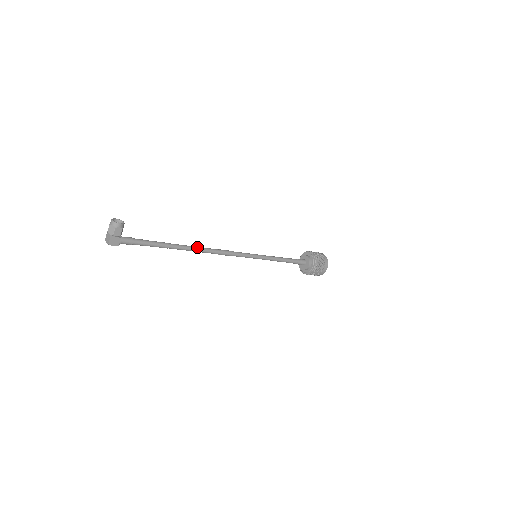
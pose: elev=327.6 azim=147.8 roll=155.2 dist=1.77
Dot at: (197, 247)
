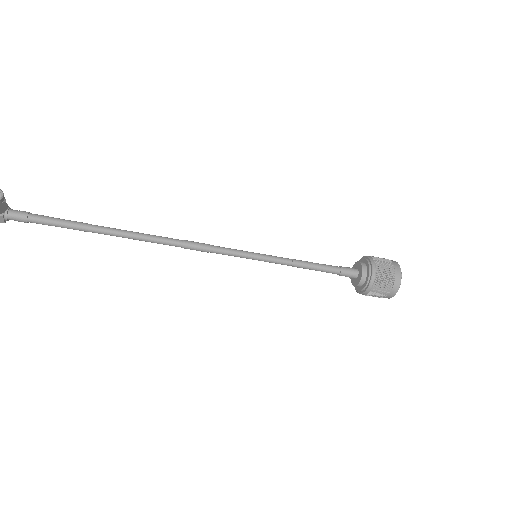
Dot at: (141, 235)
